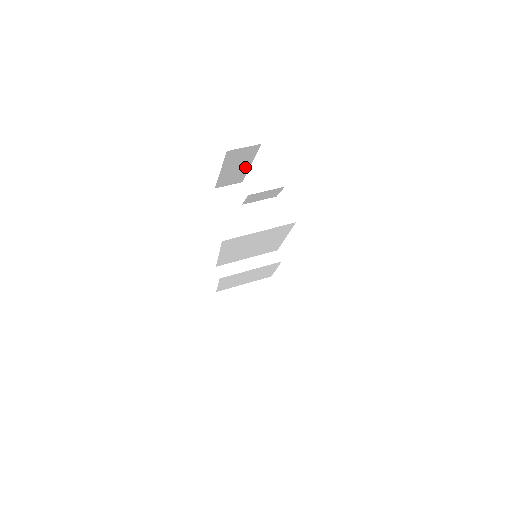
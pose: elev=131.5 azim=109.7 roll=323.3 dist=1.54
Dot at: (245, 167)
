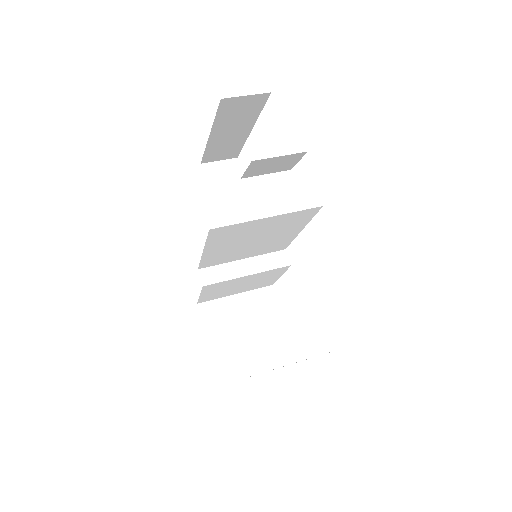
Dot at: (244, 132)
